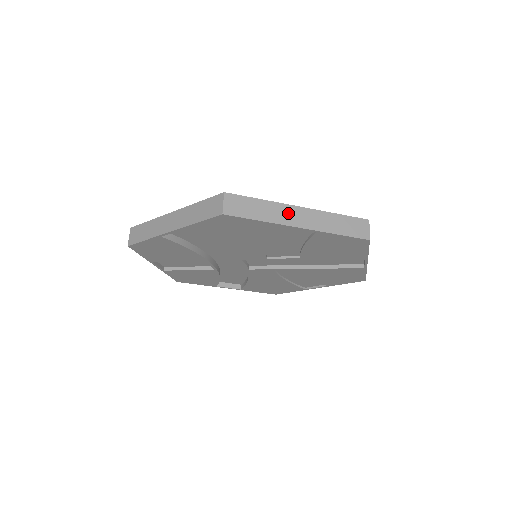
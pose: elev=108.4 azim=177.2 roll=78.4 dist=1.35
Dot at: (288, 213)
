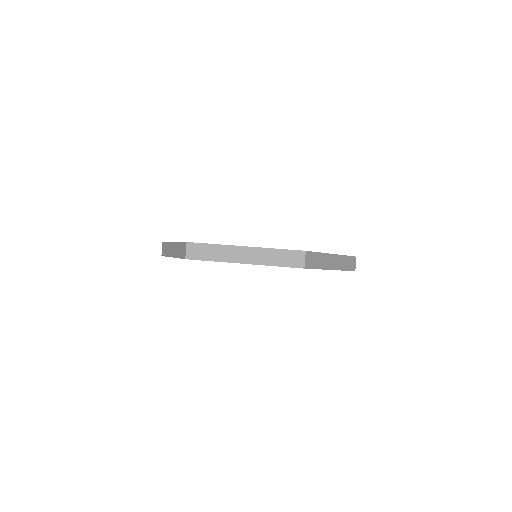
Dot at: (329, 260)
